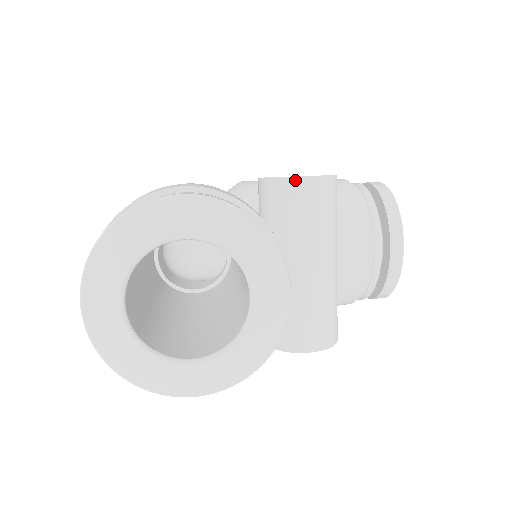
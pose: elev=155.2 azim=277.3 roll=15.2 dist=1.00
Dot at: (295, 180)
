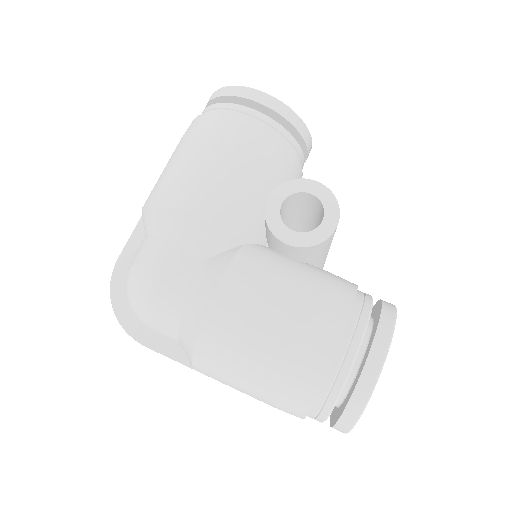
Dot at: (332, 235)
